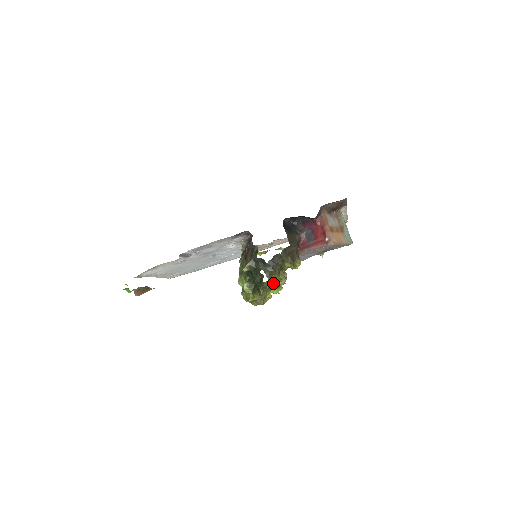
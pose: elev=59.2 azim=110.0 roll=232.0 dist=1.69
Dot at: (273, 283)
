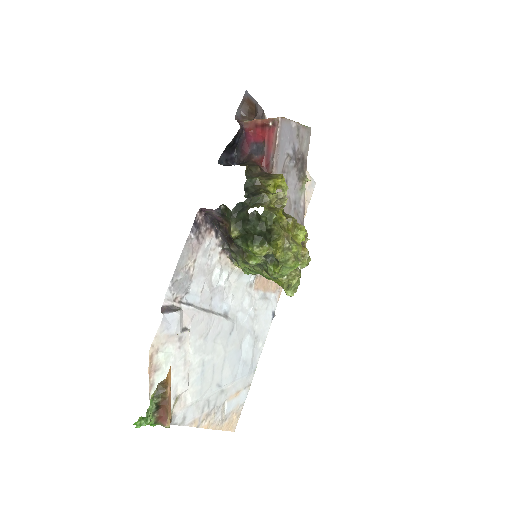
Dot at: (275, 208)
